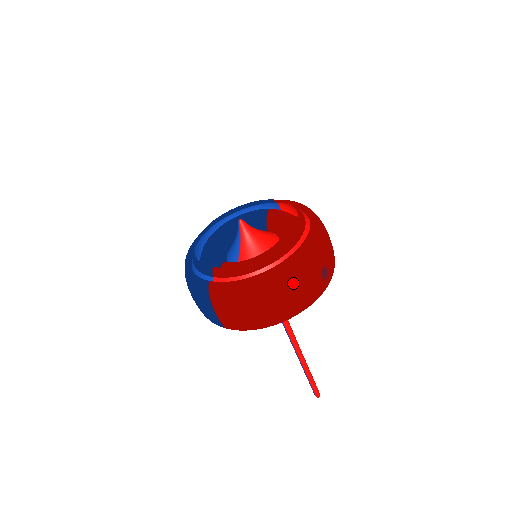
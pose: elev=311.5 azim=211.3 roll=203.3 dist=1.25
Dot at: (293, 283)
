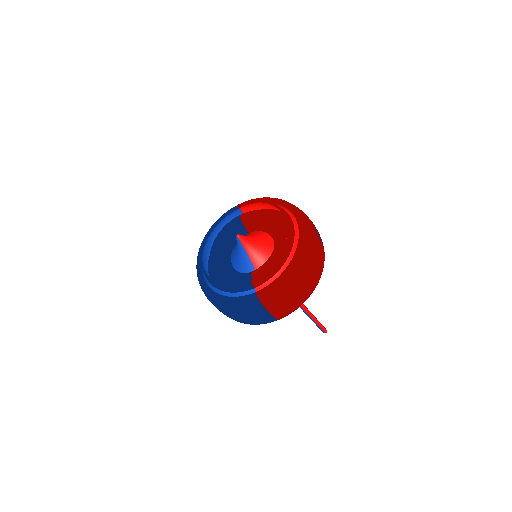
Dot at: (313, 253)
